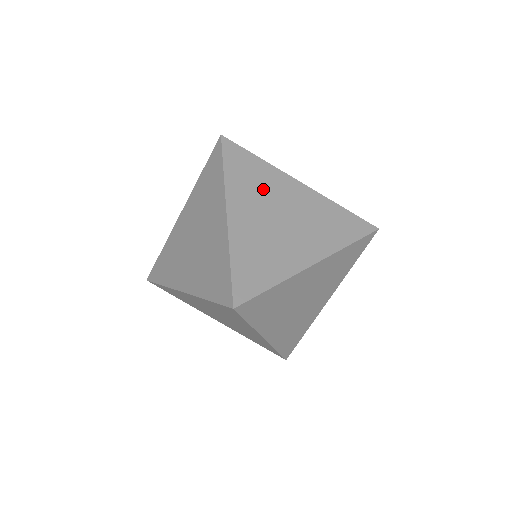
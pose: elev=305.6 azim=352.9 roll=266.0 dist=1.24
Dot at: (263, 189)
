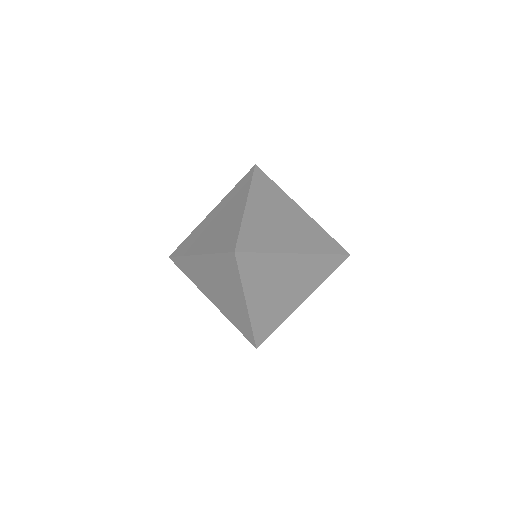
Dot at: (275, 201)
